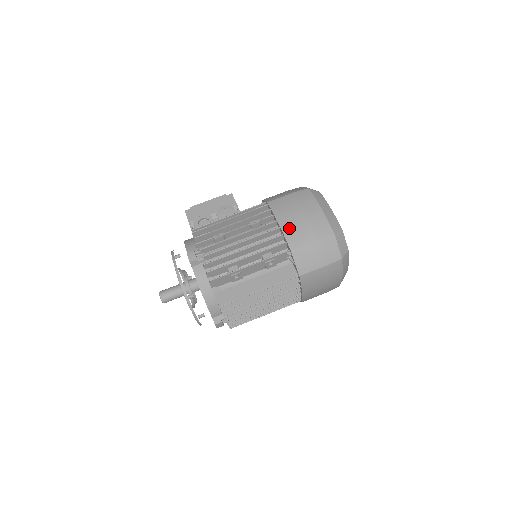
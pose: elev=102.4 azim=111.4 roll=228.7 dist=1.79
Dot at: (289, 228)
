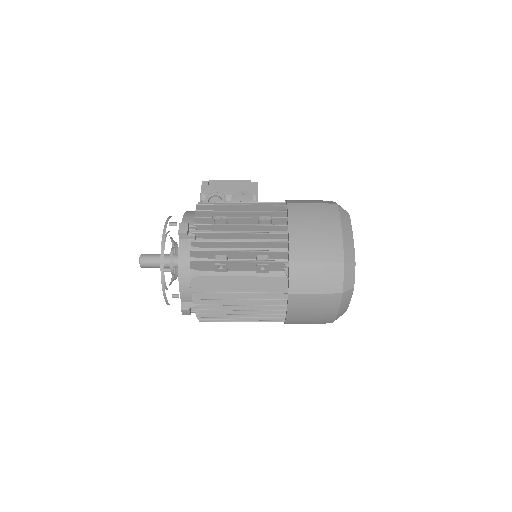
Dot at: (298, 237)
